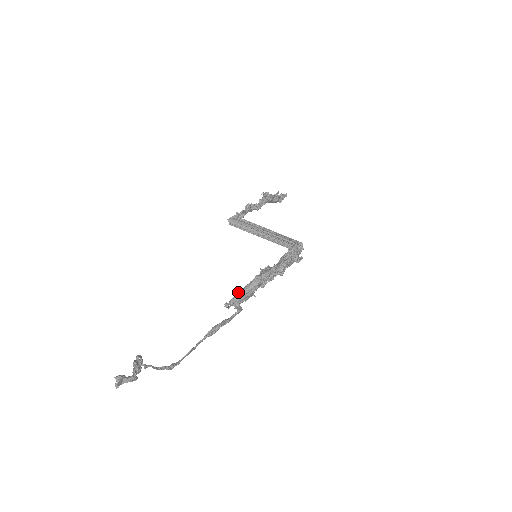
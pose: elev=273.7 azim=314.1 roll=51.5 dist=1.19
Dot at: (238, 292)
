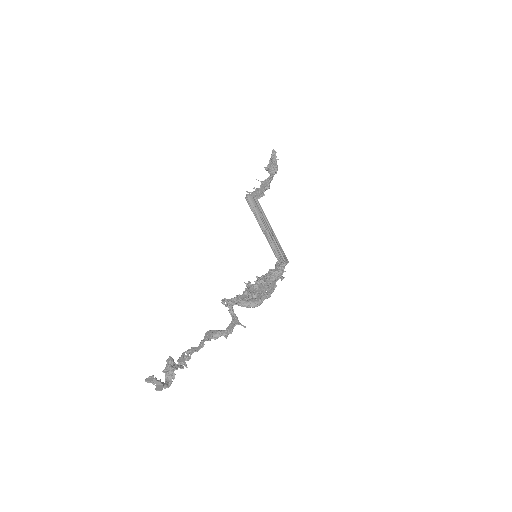
Dot at: (241, 301)
